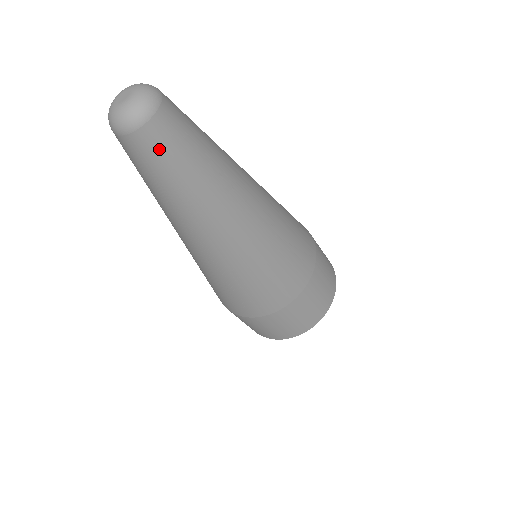
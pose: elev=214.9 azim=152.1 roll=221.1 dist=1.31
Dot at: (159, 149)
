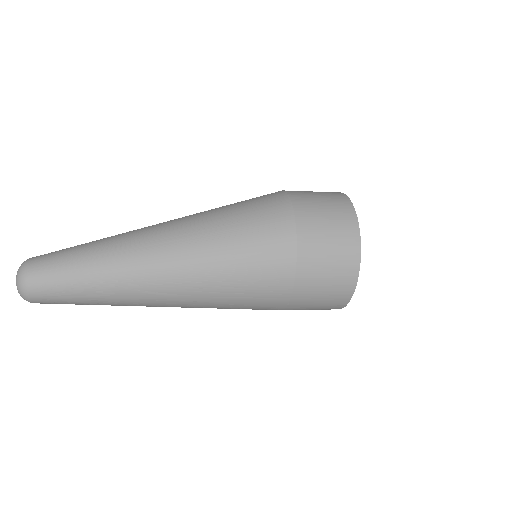
Dot at: occluded
